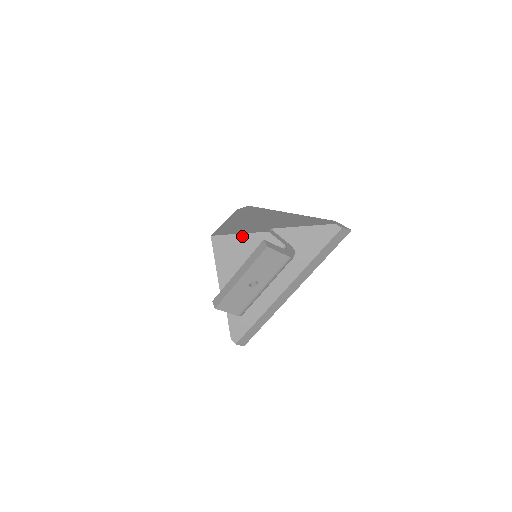
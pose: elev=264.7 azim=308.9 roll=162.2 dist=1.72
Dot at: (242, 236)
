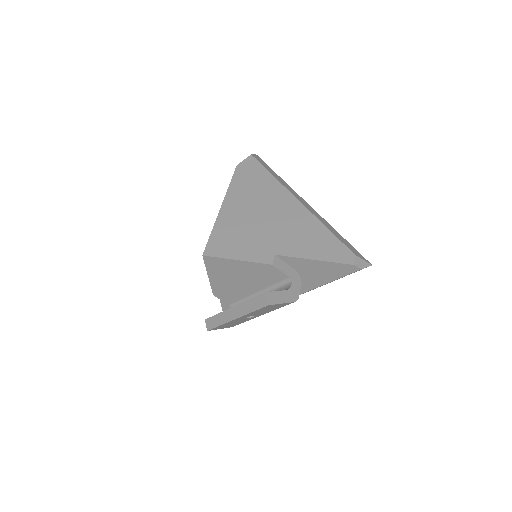
Dot at: (240, 262)
